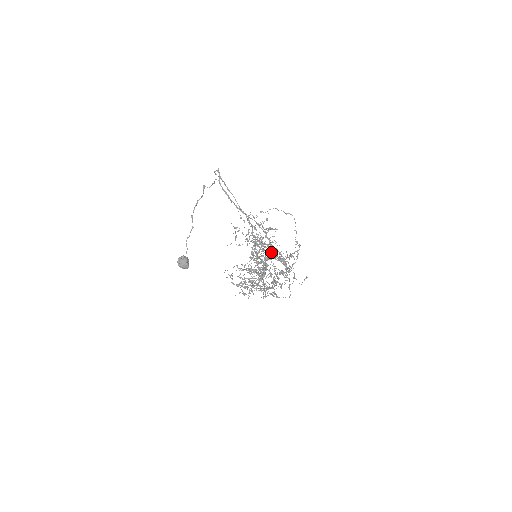
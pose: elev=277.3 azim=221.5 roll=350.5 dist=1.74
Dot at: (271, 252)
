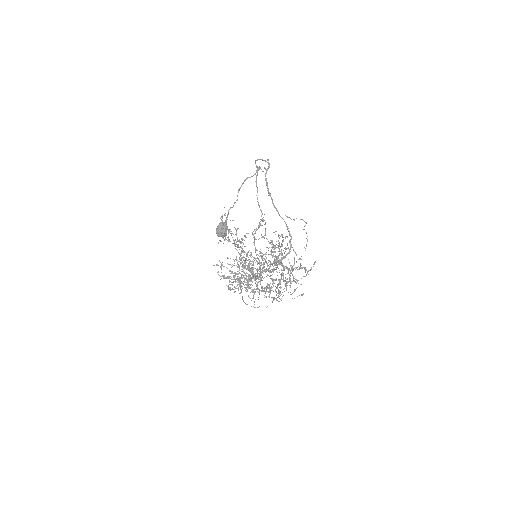
Dot at: occluded
